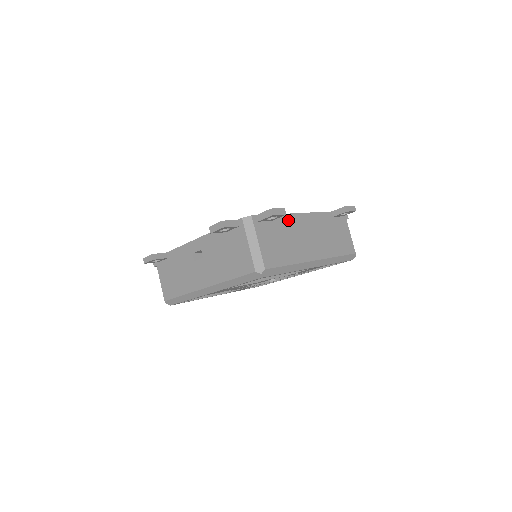
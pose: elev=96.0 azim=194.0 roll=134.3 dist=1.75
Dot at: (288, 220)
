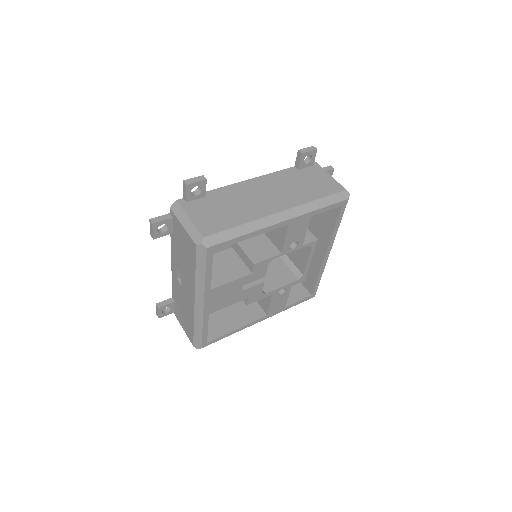
Dot at: (230, 190)
